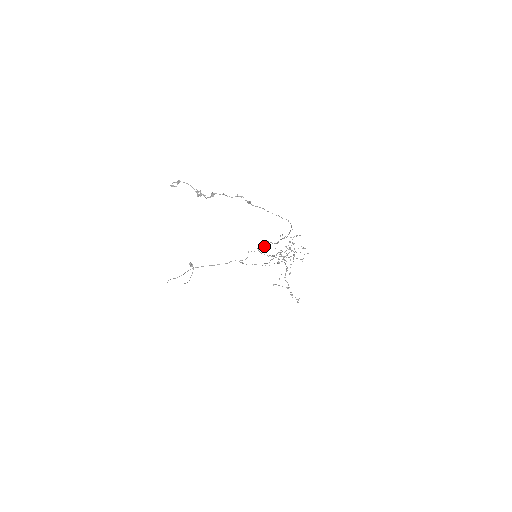
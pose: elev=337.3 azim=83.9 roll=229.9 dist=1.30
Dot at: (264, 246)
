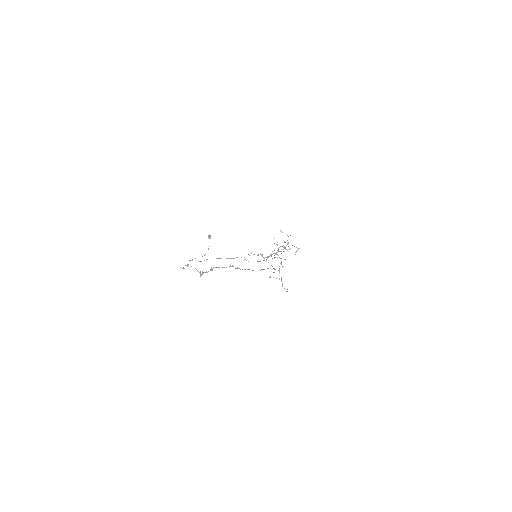
Dot at: occluded
